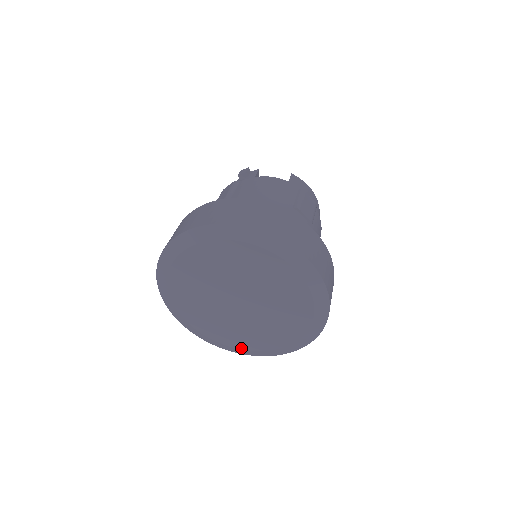
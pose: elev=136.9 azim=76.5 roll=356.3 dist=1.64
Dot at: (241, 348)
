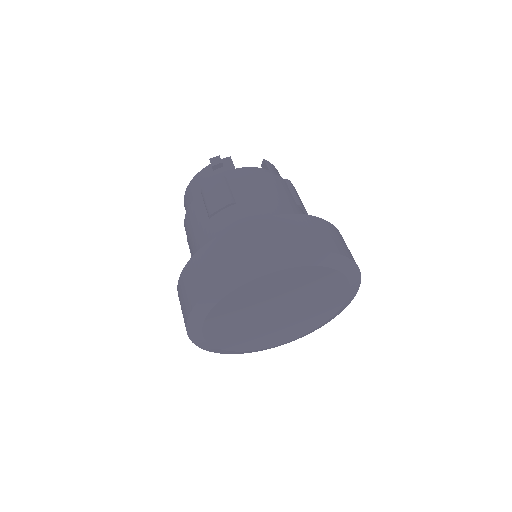
Dot at: (256, 349)
